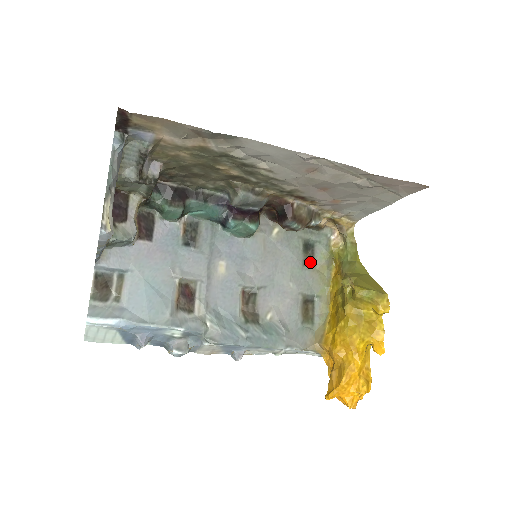
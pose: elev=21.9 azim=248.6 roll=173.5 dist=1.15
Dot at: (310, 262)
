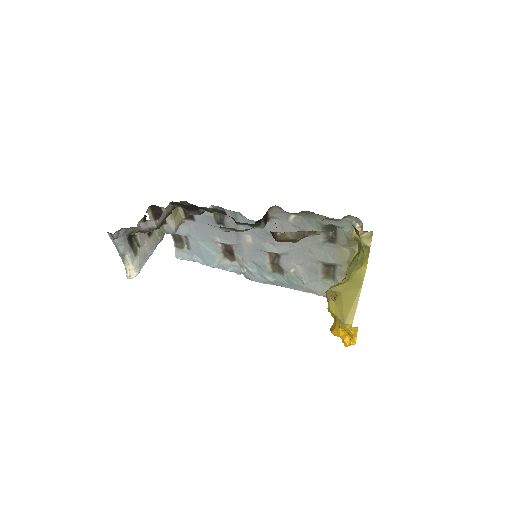
Dot at: (332, 240)
